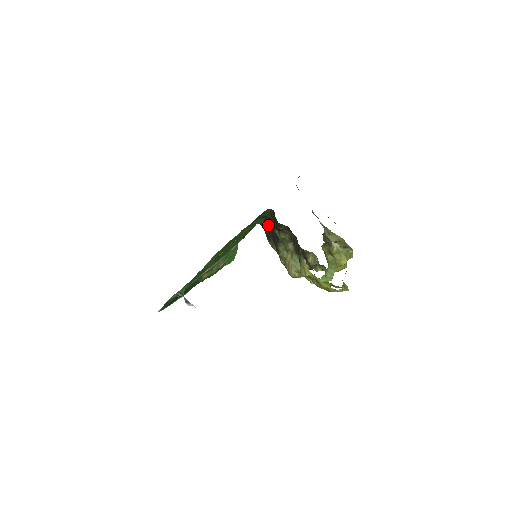
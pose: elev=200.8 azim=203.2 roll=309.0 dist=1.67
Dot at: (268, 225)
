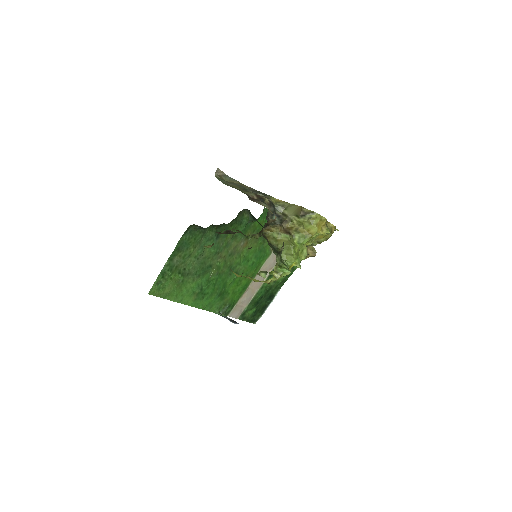
Dot at: (256, 220)
